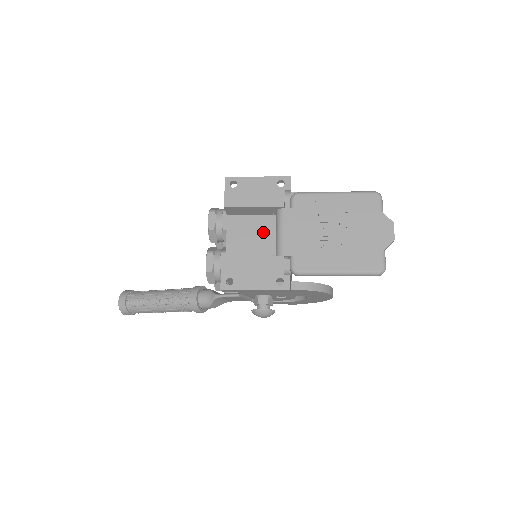
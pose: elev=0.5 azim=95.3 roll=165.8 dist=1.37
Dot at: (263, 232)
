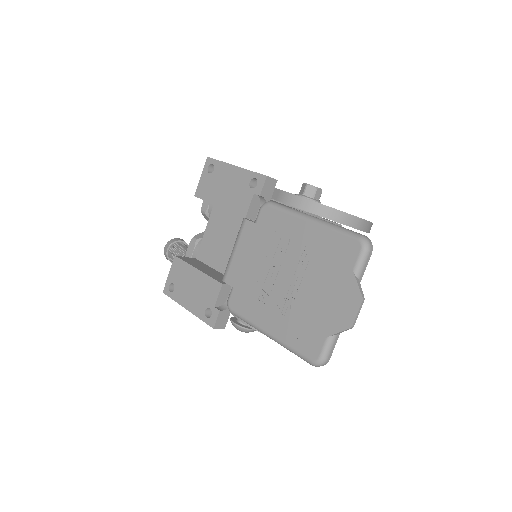
Dot at: occluded
